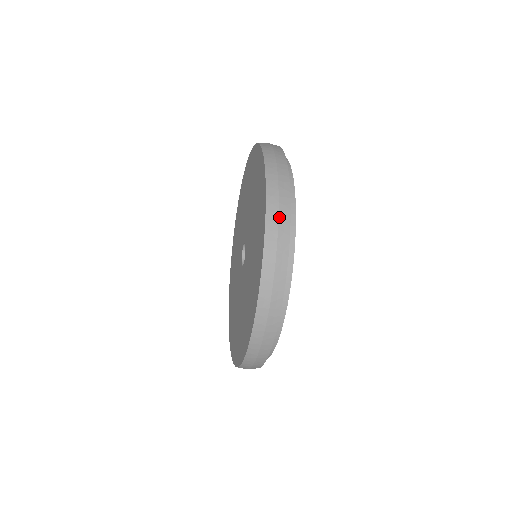
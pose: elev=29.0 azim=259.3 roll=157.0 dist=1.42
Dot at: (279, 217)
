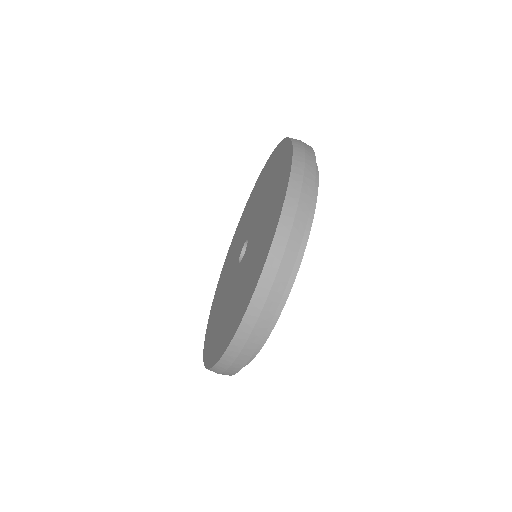
Dot at: (306, 160)
